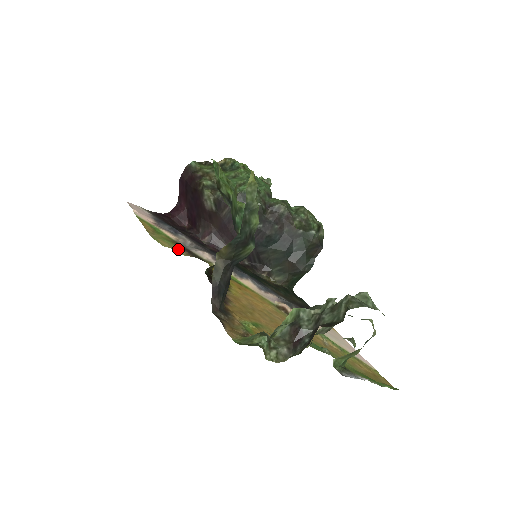
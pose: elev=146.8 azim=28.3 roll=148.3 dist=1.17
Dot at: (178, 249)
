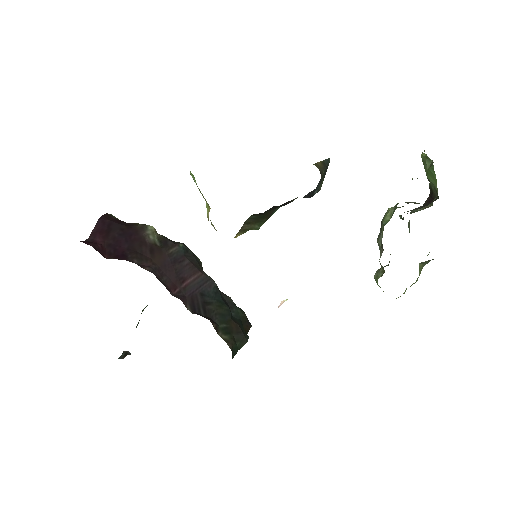
Dot at: occluded
